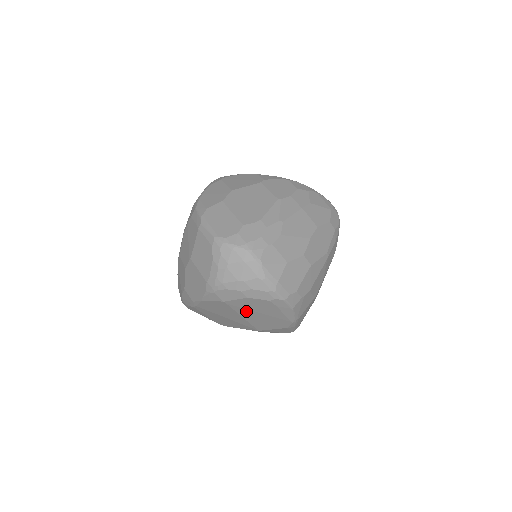
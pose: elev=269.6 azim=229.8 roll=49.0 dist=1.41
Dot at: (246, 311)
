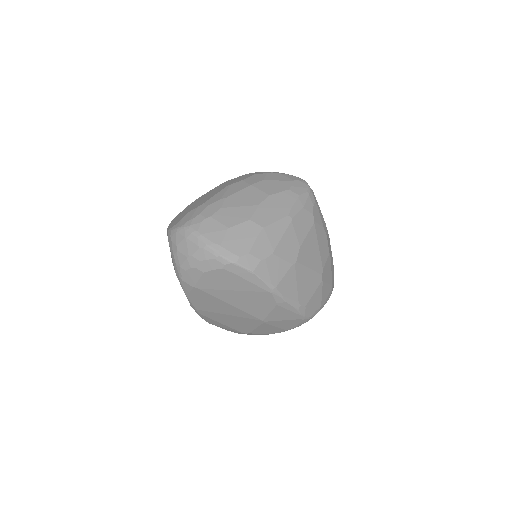
Dot at: (222, 293)
